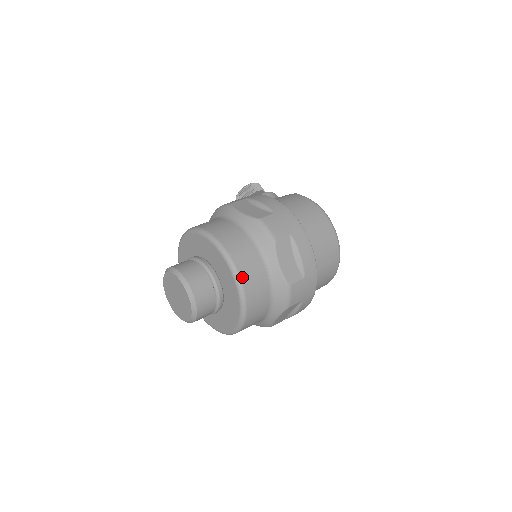
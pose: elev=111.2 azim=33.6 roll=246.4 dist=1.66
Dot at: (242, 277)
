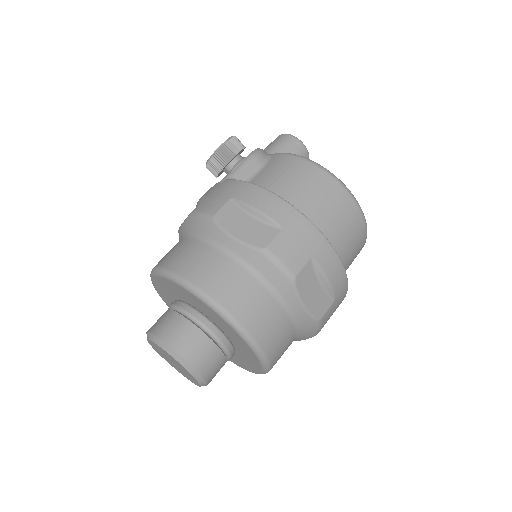
Dot at: (260, 342)
